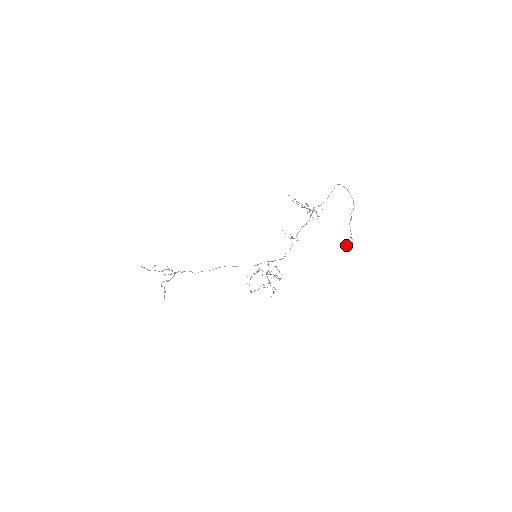
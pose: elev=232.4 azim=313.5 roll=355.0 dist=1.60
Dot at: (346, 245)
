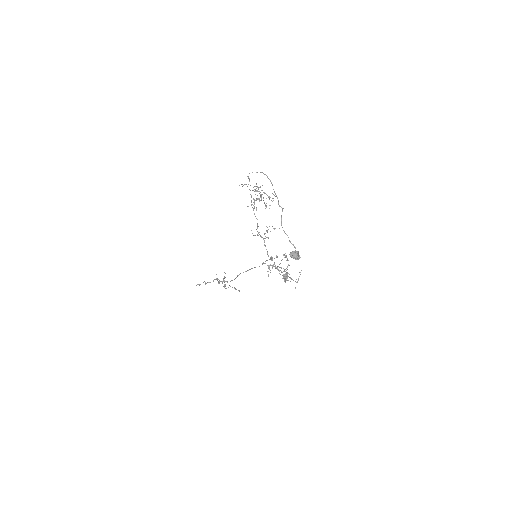
Dot at: occluded
